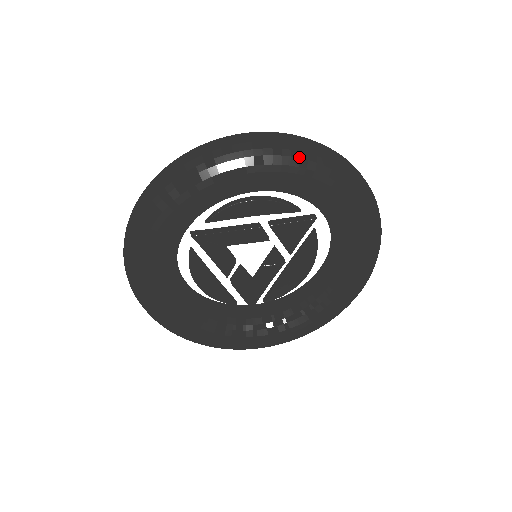
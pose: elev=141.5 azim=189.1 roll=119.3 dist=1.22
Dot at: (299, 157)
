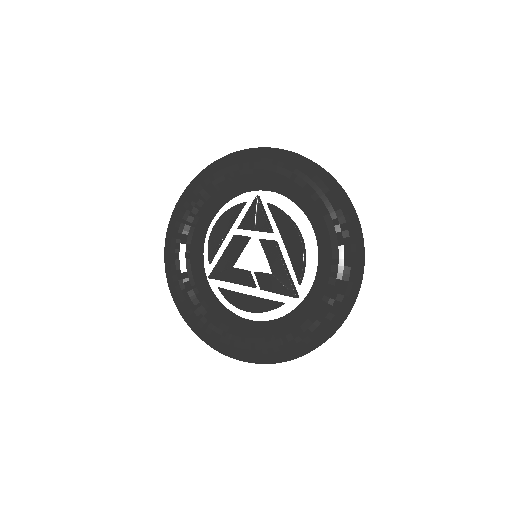
Dot at: (197, 177)
